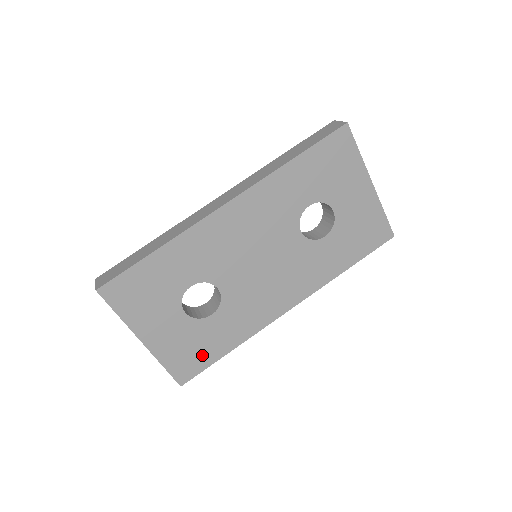
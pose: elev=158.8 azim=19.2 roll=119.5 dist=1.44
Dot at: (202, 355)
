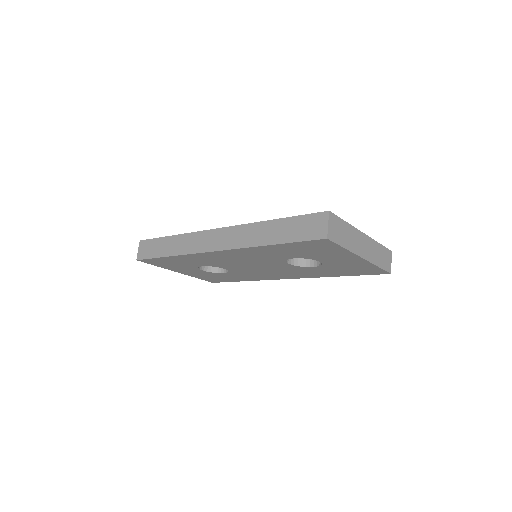
Dot at: (223, 279)
